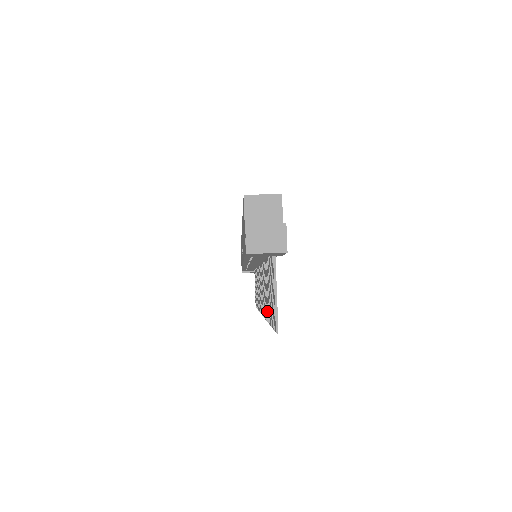
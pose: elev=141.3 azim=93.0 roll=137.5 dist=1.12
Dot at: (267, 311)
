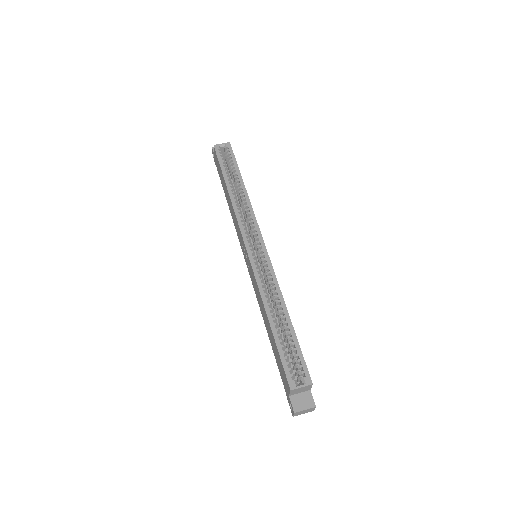
Dot at: occluded
